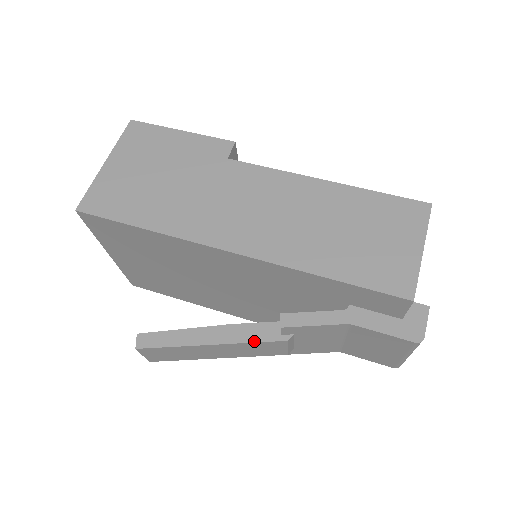
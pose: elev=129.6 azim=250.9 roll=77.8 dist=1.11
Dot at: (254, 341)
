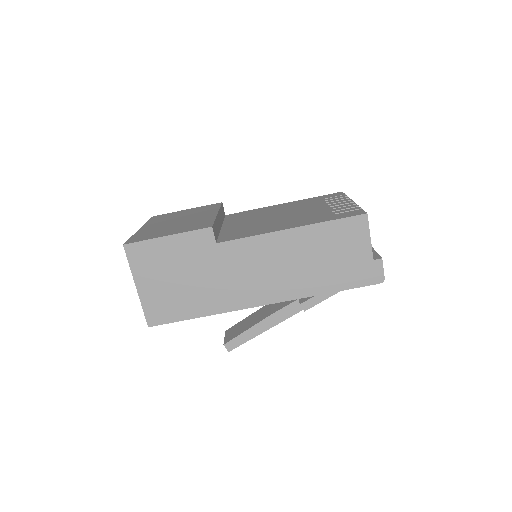
Dot at: occluded
